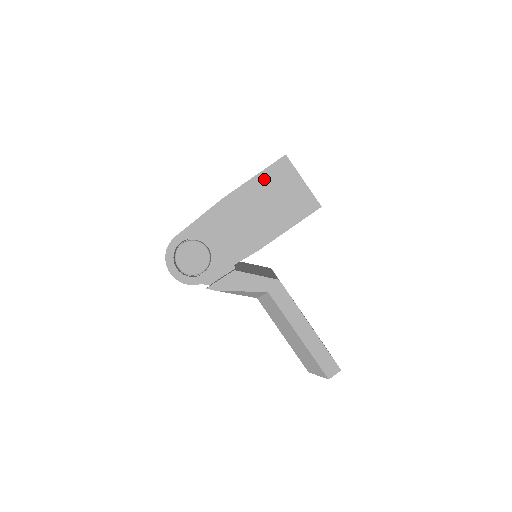
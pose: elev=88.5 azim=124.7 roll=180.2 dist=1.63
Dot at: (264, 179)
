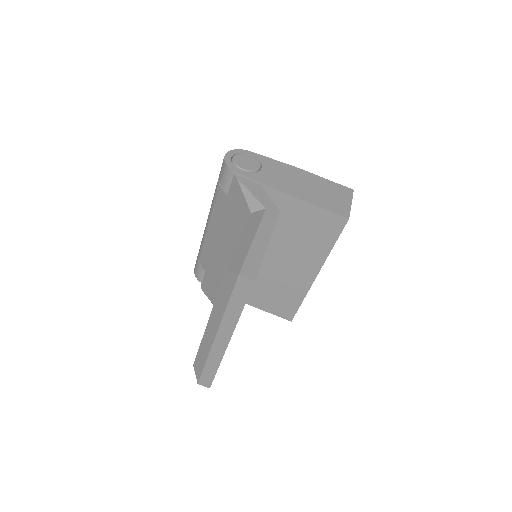
Dot at: (330, 184)
